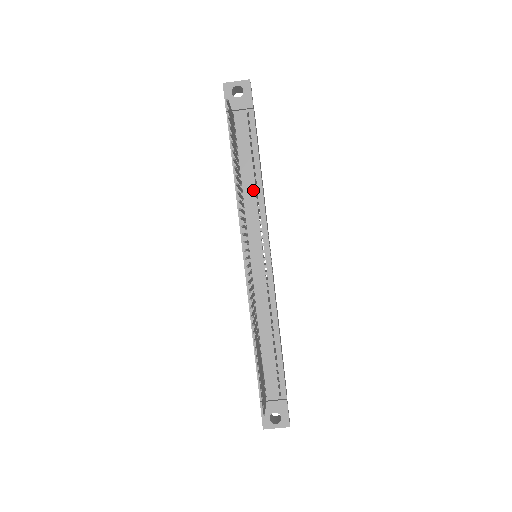
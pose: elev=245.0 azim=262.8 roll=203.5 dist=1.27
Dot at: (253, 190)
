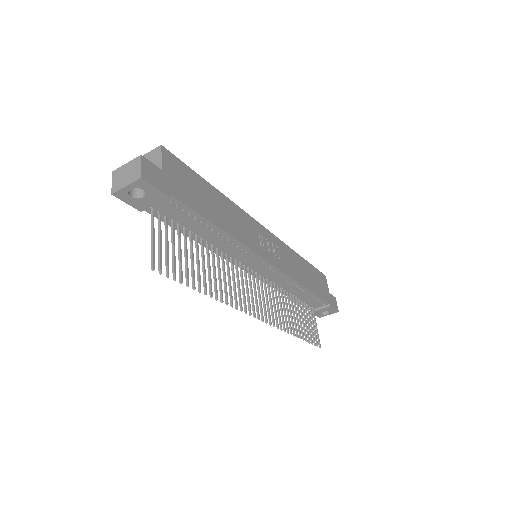
Dot at: (223, 241)
